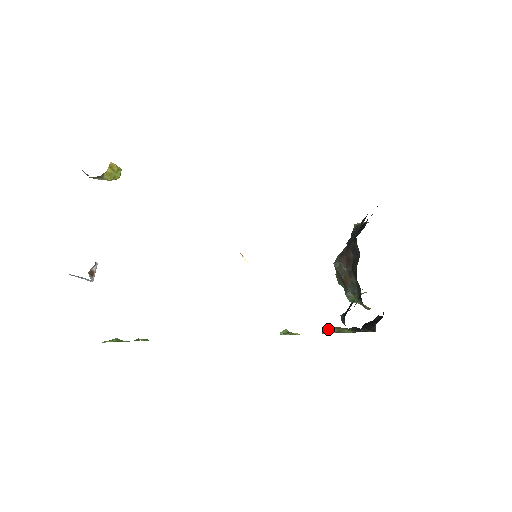
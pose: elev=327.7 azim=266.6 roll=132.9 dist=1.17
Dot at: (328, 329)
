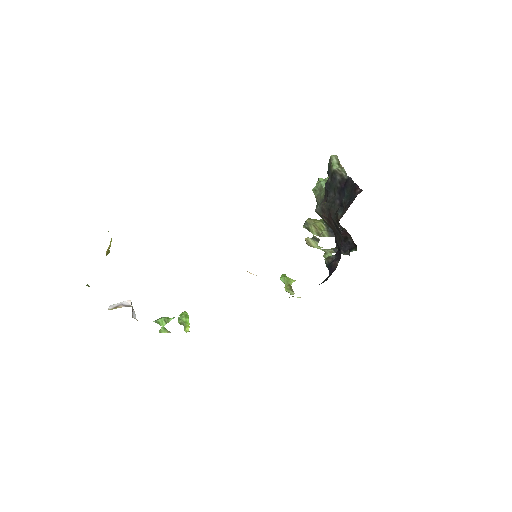
Dot at: (311, 242)
